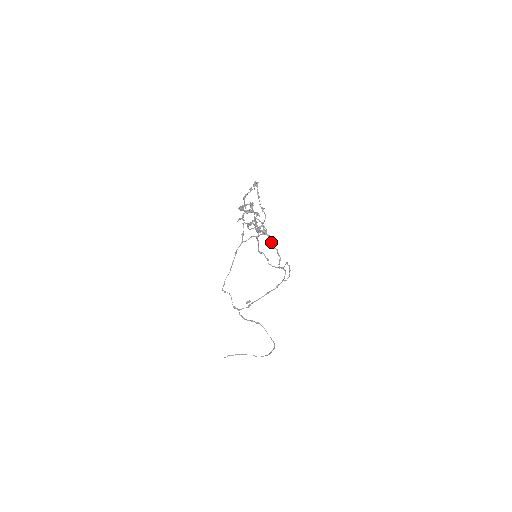
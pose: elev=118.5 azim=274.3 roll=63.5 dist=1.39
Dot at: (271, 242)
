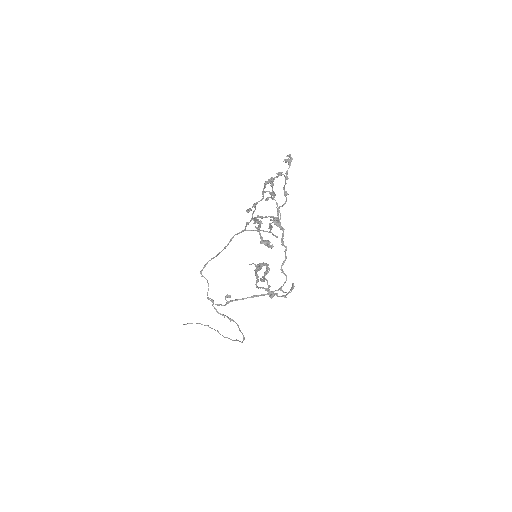
Dot at: occluded
